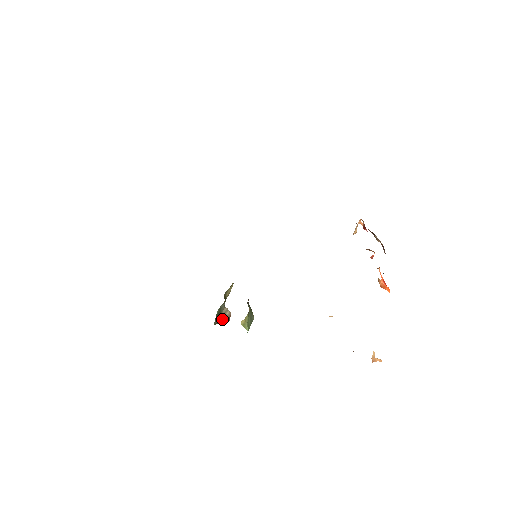
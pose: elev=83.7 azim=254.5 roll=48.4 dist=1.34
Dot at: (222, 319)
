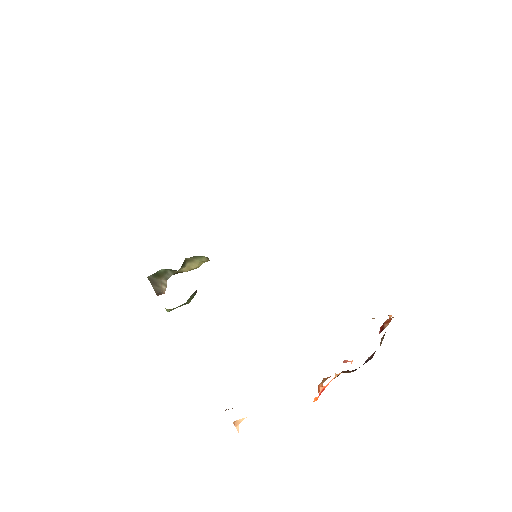
Dot at: (156, 284)
